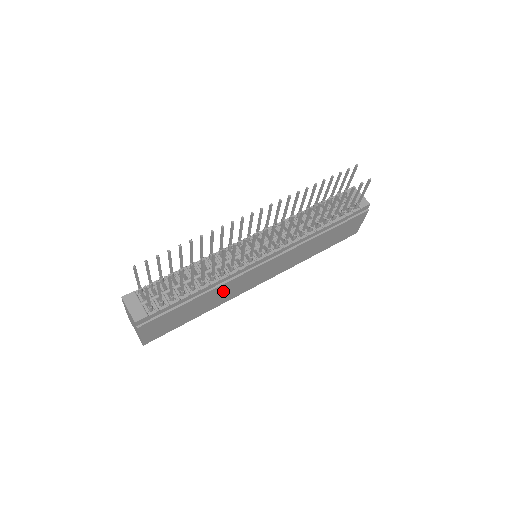
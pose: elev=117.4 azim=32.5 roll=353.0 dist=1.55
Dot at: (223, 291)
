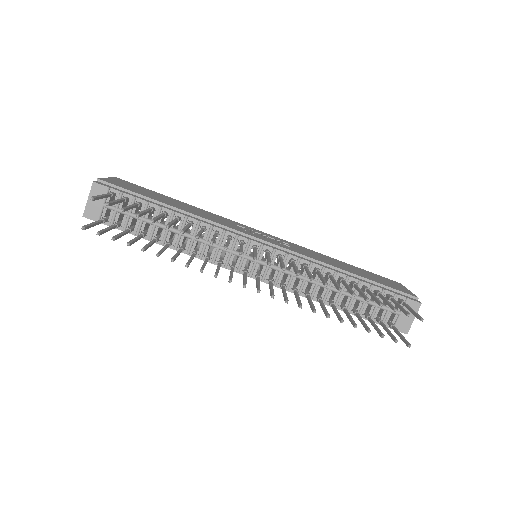
Dot at: occluded
